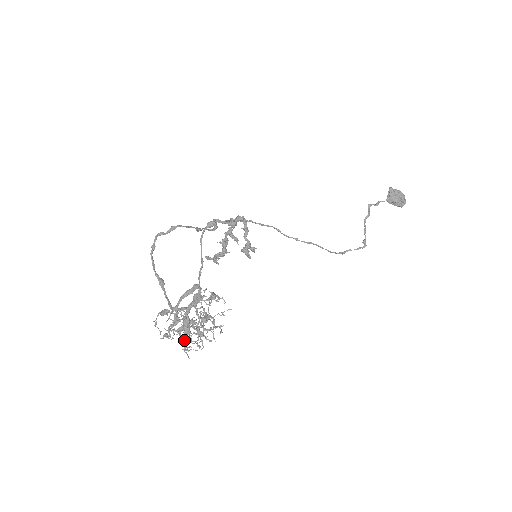
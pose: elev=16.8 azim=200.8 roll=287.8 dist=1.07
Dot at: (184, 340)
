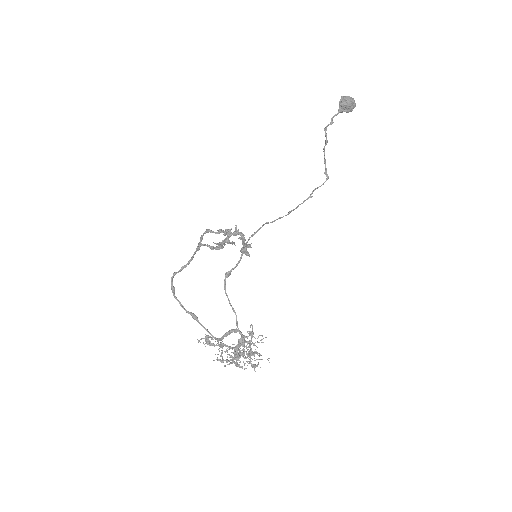
Dot at: (238, 365)
